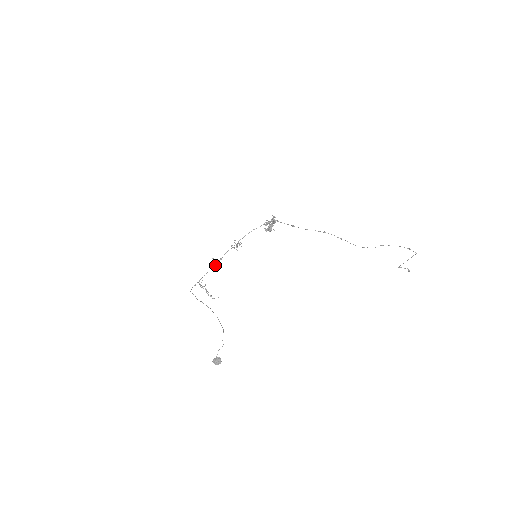
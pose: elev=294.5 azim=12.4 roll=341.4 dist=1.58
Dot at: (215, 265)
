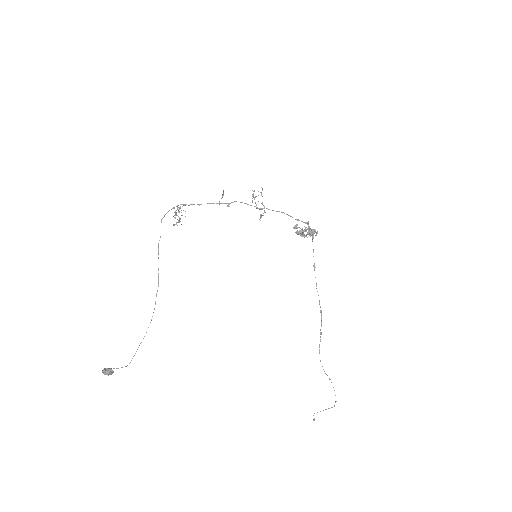
Dot at: (216, 203)
